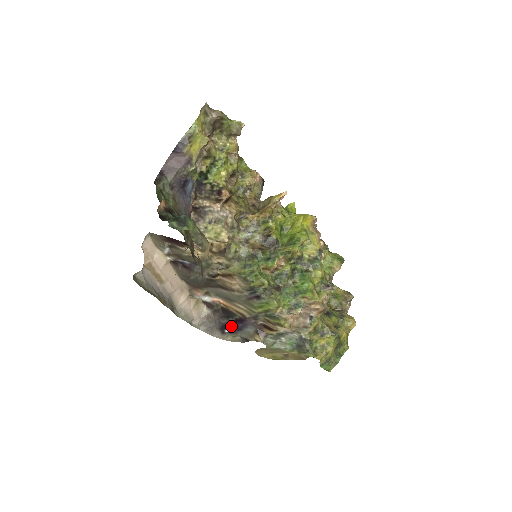
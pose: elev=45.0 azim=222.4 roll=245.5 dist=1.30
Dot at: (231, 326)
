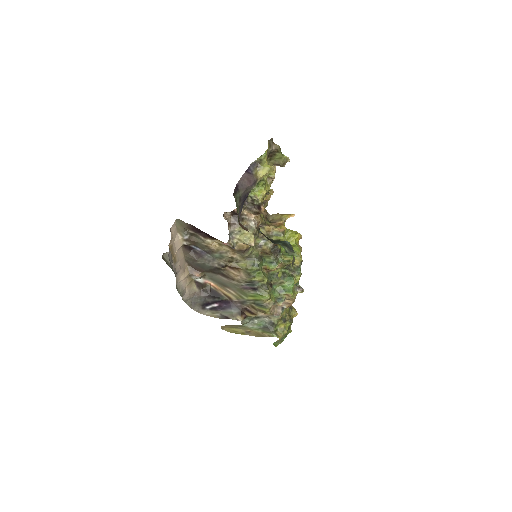
Dot at: (214, 305)
